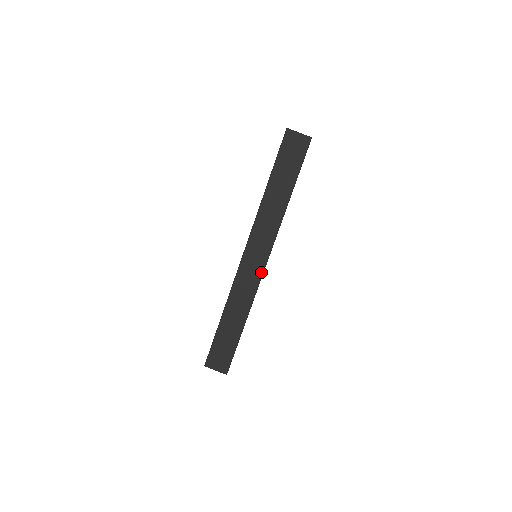
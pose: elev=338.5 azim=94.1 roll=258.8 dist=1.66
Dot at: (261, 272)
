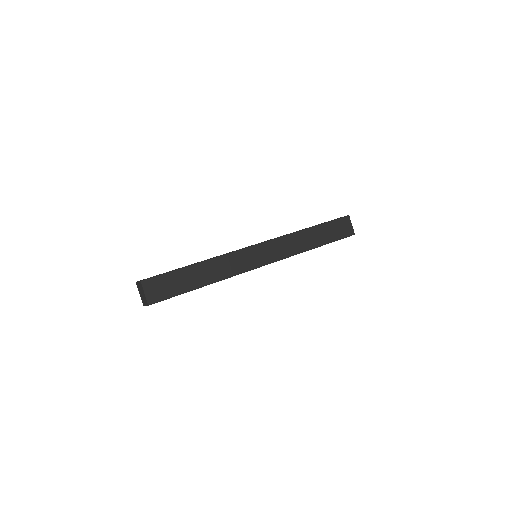
Dot at: (248, 247)
